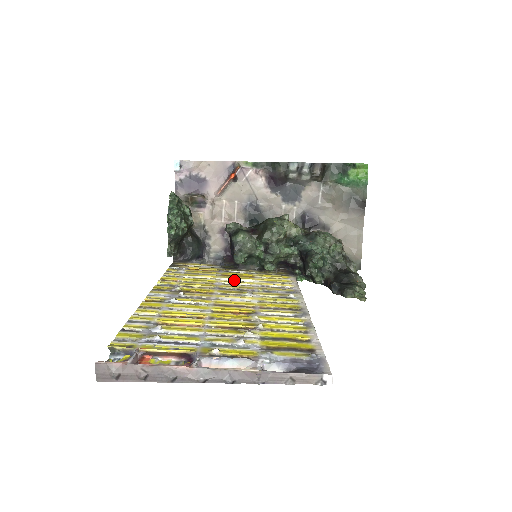
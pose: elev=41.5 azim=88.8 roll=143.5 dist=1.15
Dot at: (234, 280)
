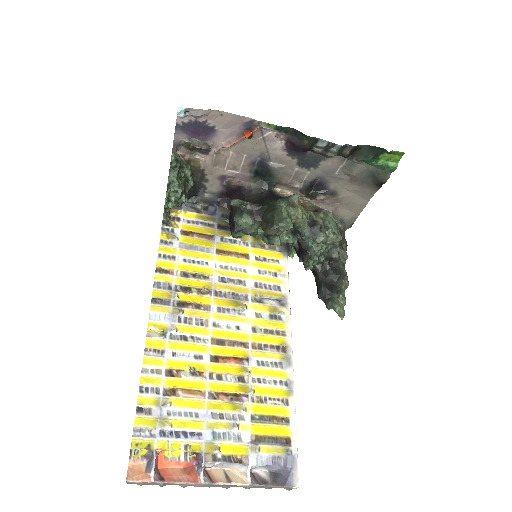
Dot at: (229, 265)
